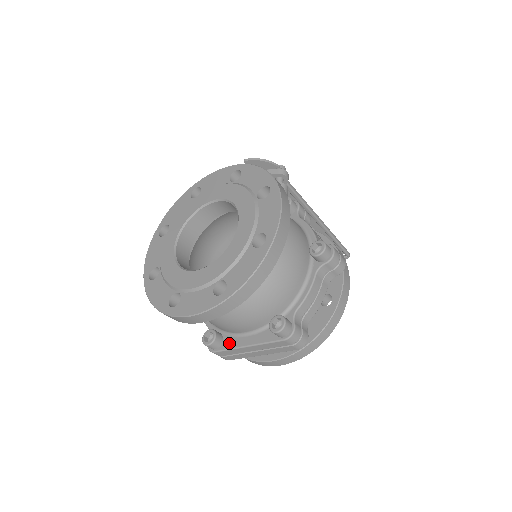
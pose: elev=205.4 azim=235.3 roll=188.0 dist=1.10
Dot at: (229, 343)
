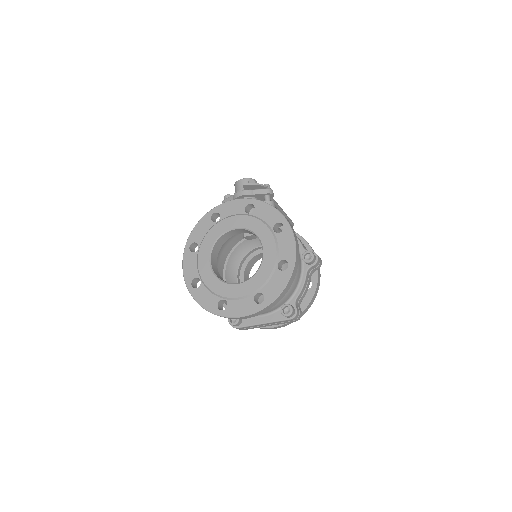
Dot at: (248, 322)
